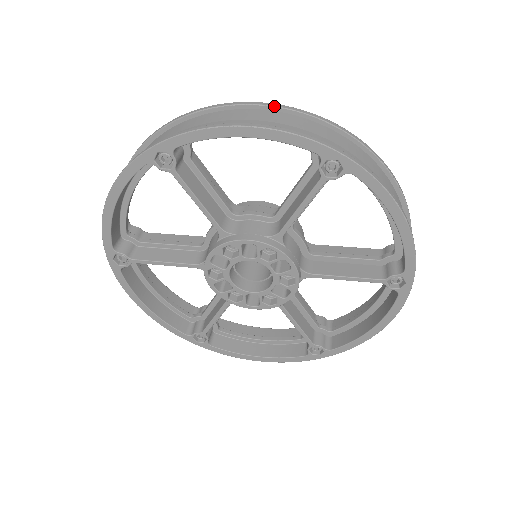
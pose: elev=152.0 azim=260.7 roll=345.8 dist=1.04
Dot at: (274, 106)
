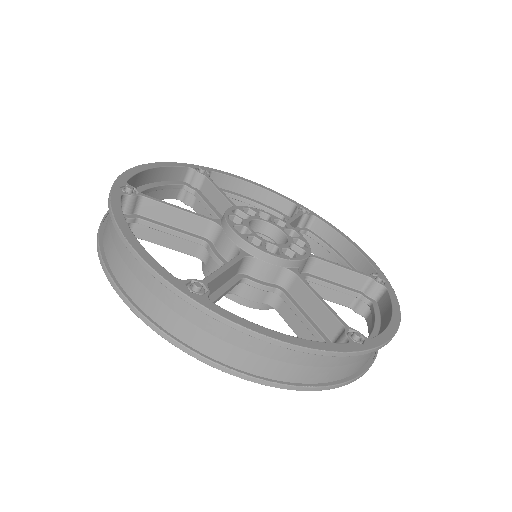
Dot at: (129, 250)
